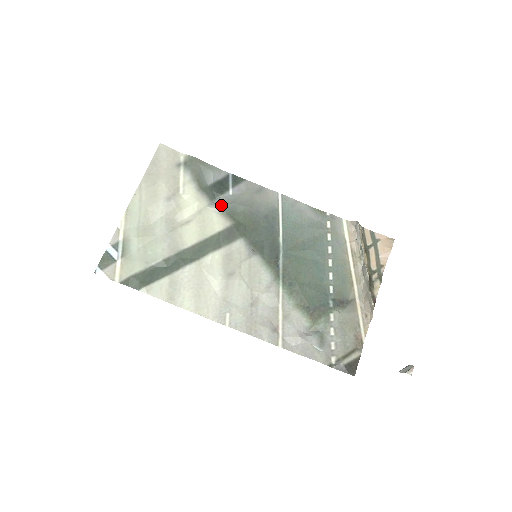
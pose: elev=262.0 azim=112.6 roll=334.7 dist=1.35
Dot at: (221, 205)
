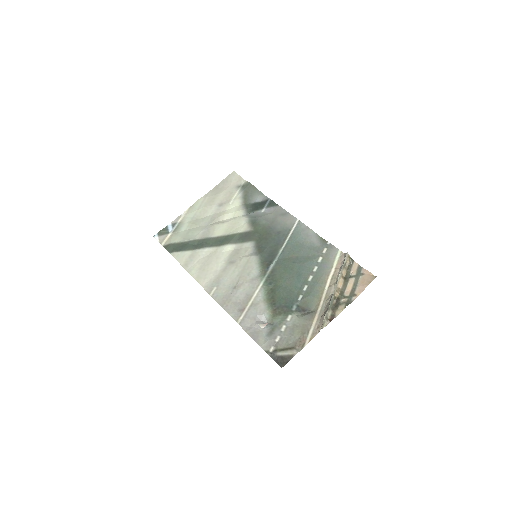
Dot at: (251, 217)
